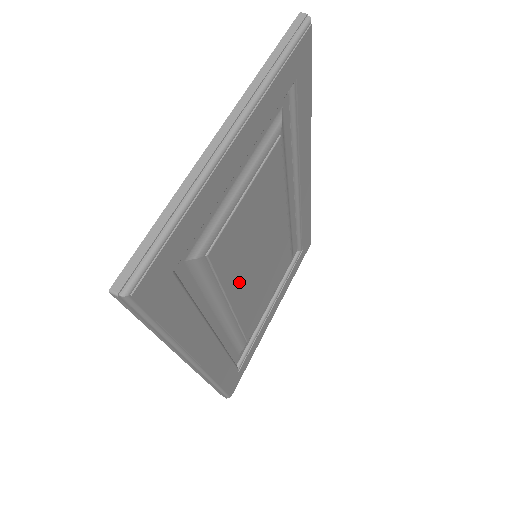
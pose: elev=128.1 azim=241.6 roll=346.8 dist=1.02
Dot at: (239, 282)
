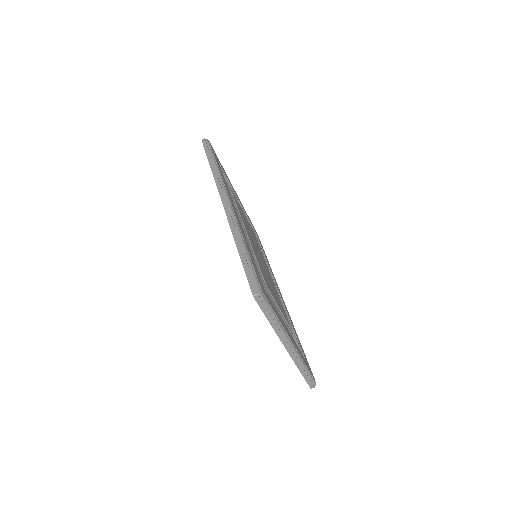
Dot at: (271, 279)
